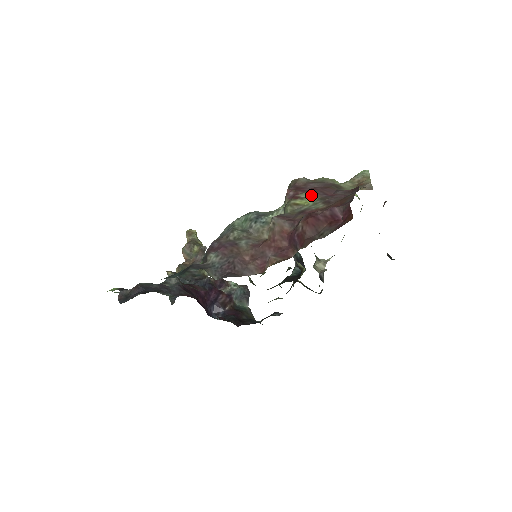
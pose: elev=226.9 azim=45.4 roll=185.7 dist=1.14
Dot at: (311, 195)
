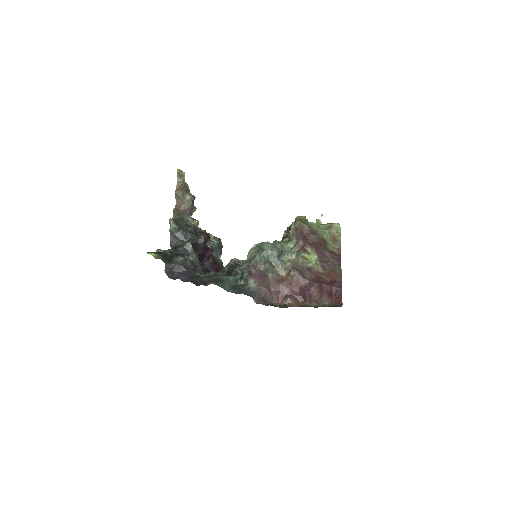
Dot at: (314, 253)
